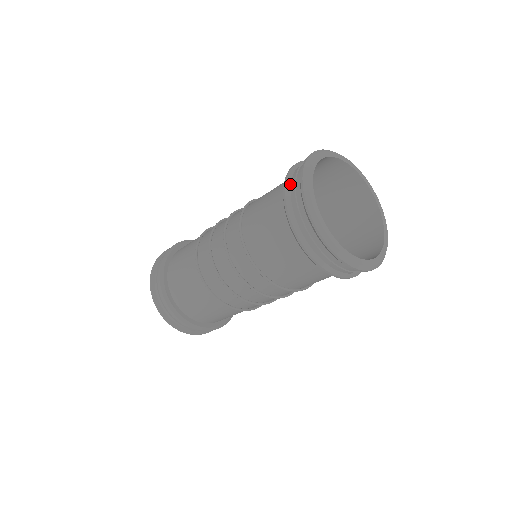
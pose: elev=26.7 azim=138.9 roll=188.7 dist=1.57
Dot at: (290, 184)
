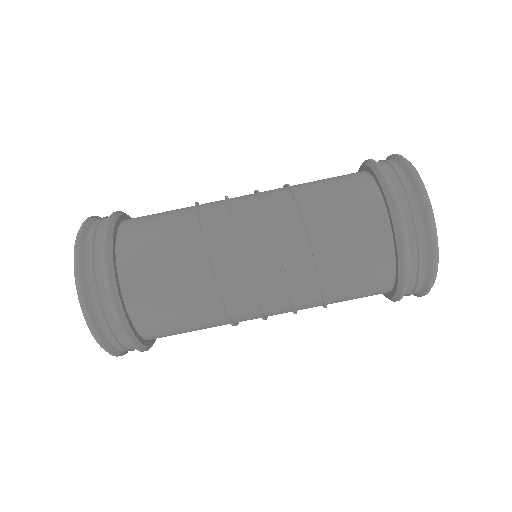
Dot at: occluded
